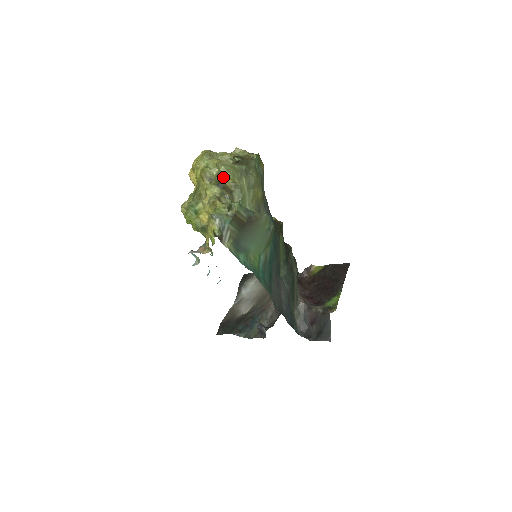
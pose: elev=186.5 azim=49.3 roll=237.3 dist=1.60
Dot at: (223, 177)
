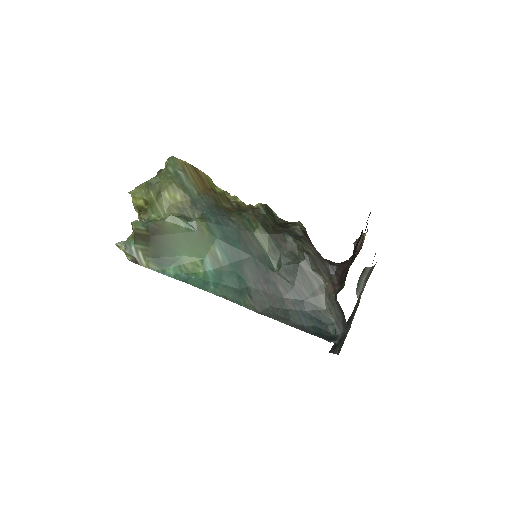
Dot at: (135, 201)
